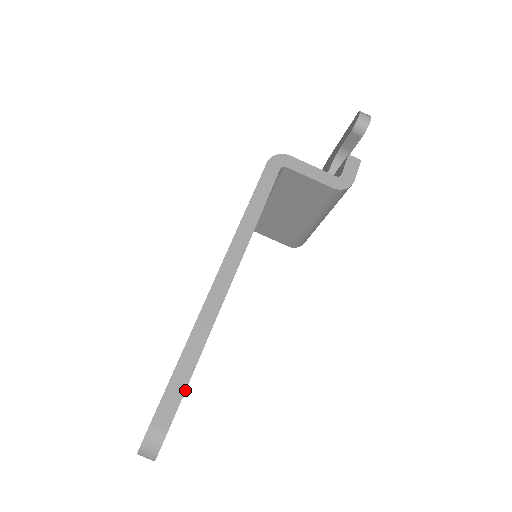
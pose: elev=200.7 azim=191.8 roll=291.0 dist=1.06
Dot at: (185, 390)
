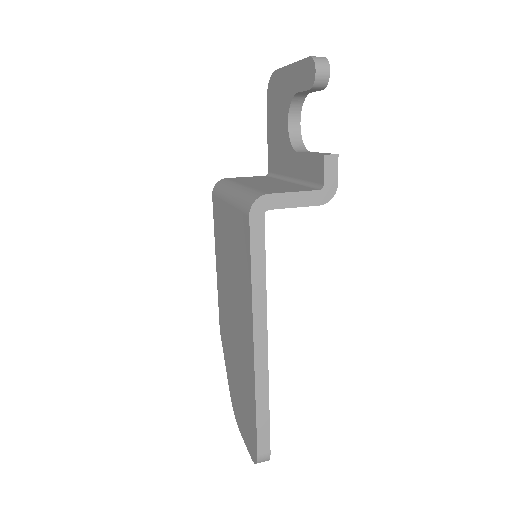
Dot at: (269, 427)
